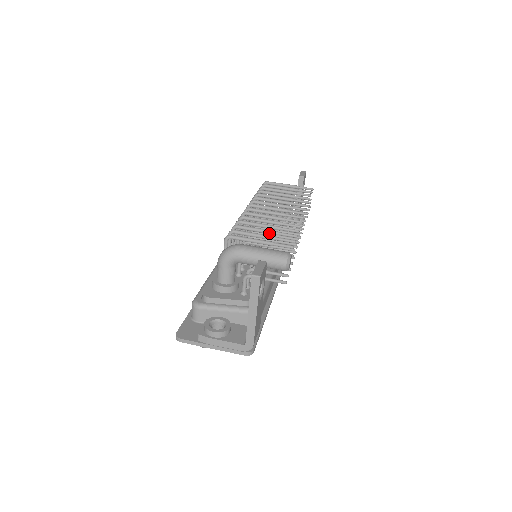
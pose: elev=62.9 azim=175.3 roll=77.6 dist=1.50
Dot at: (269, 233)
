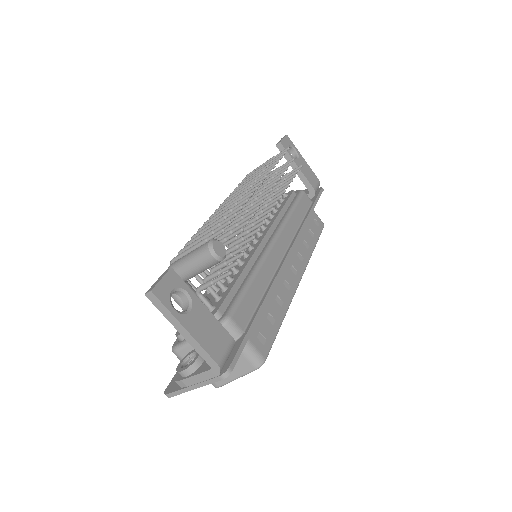
Dot at: occluded
